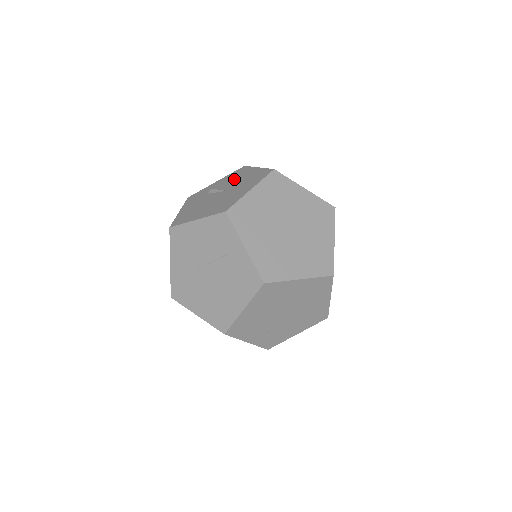
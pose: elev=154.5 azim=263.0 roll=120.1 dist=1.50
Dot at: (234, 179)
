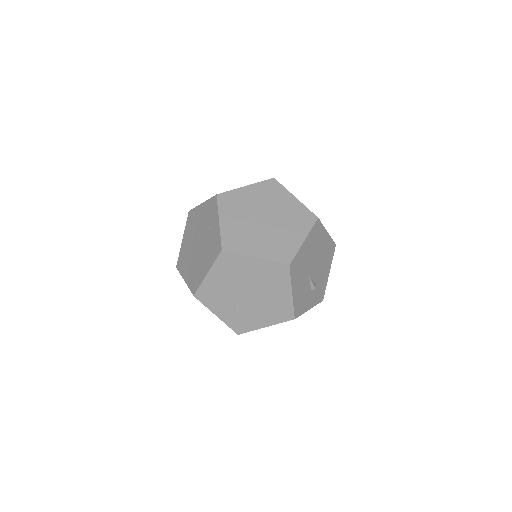
Dot at: occluded
